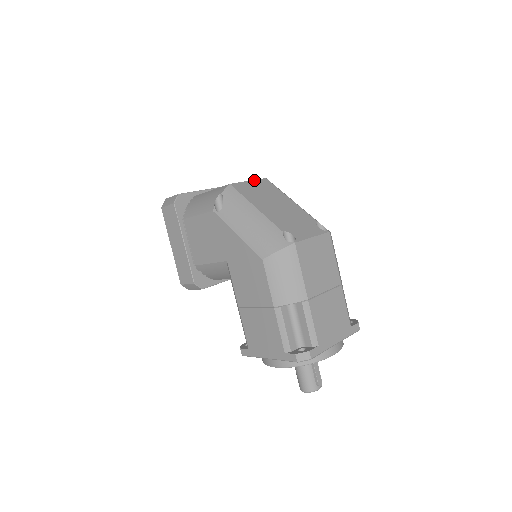
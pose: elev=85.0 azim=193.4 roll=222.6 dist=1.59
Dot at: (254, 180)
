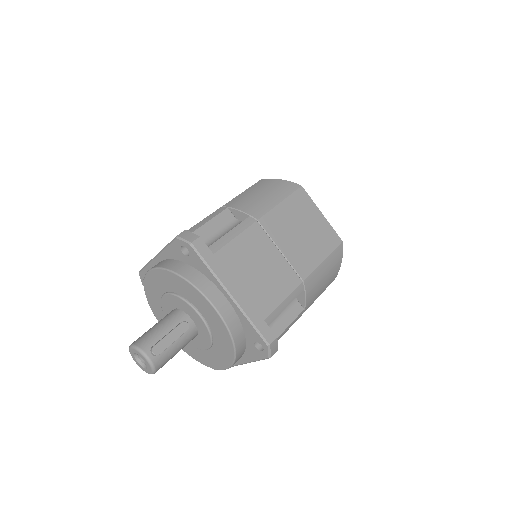
Dot at: occluded
